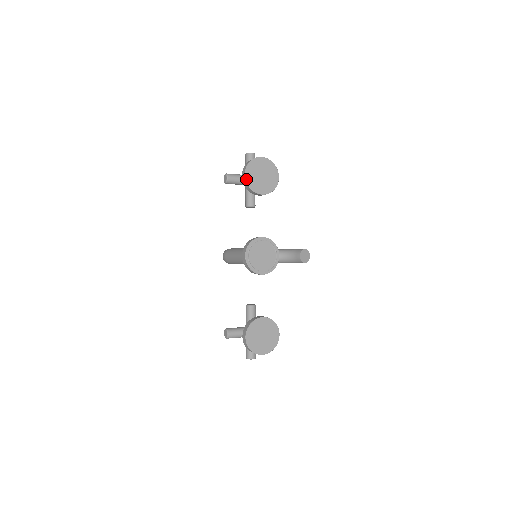
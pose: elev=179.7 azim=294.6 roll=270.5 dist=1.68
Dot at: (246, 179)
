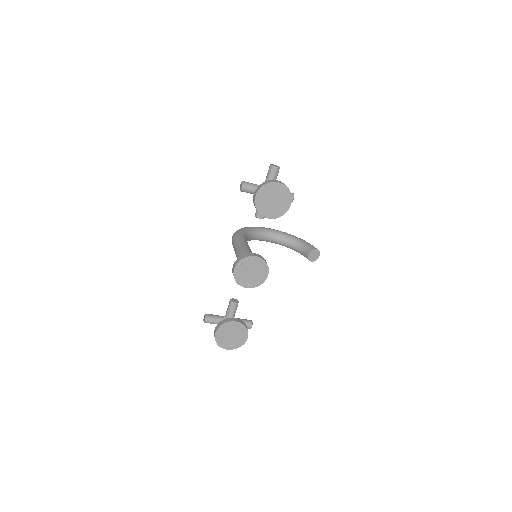
Dot at: (255, 201)
